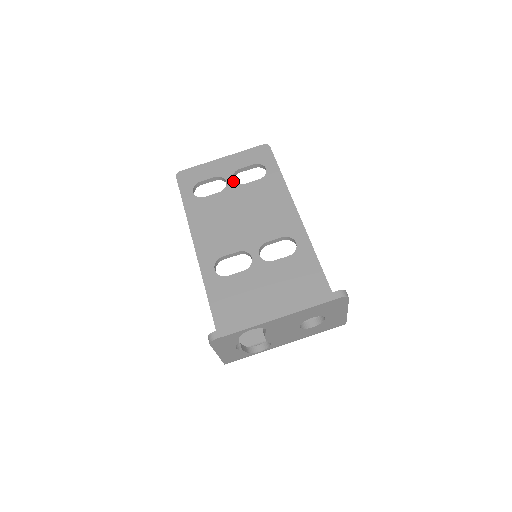
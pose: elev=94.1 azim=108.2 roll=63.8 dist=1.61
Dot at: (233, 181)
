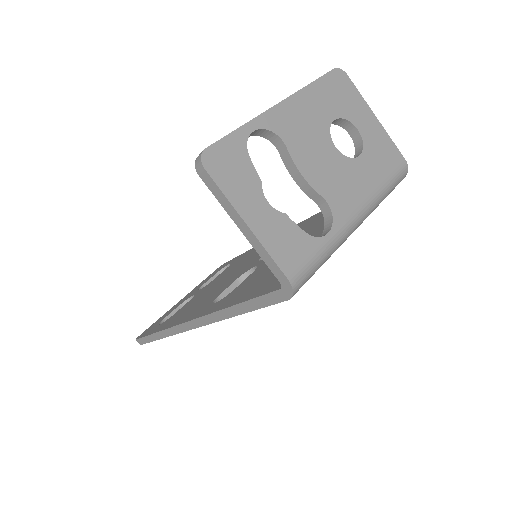
Dot at: (200, 289)
